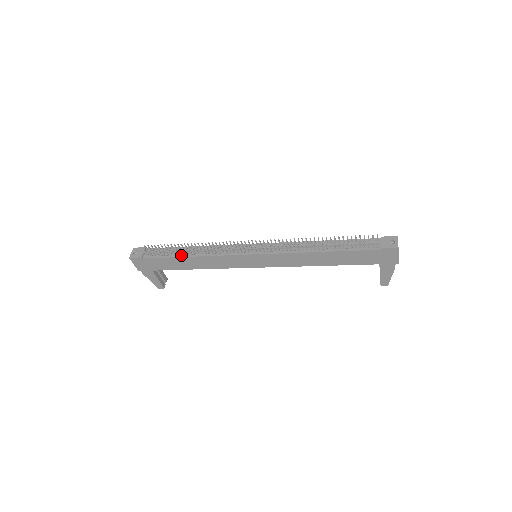
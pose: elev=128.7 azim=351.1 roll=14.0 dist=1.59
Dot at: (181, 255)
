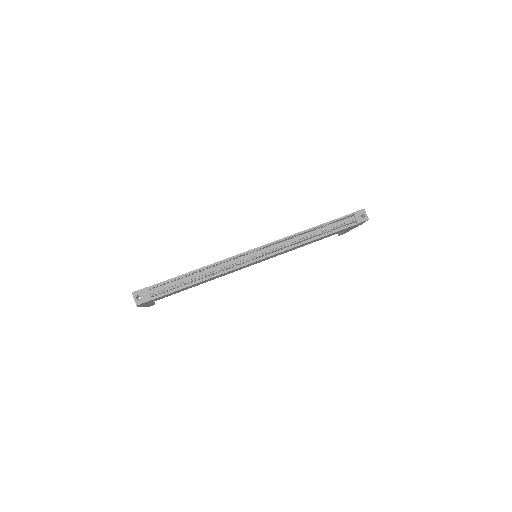
Dot at: (192, 283)
